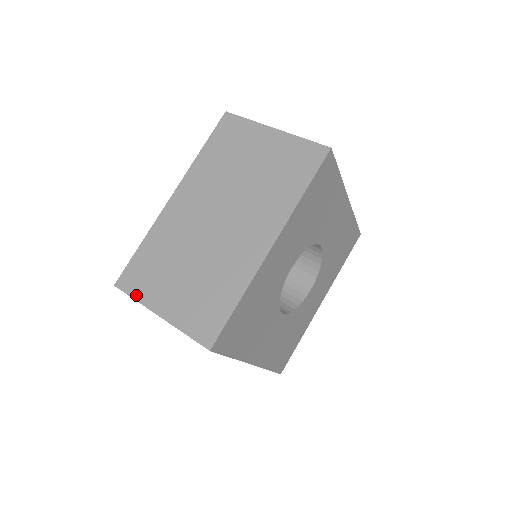
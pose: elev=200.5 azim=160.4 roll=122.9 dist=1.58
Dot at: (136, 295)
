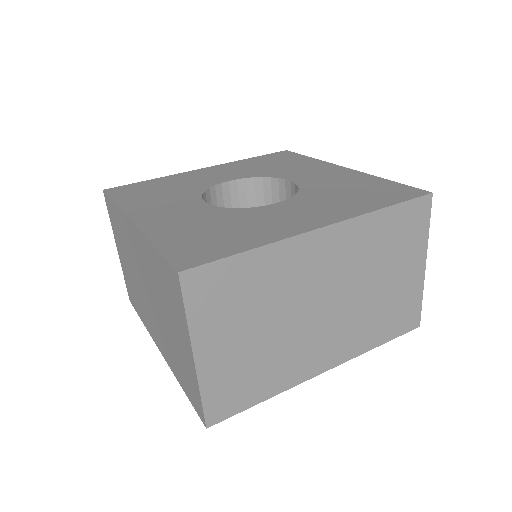
Dot at: (192, 312)
